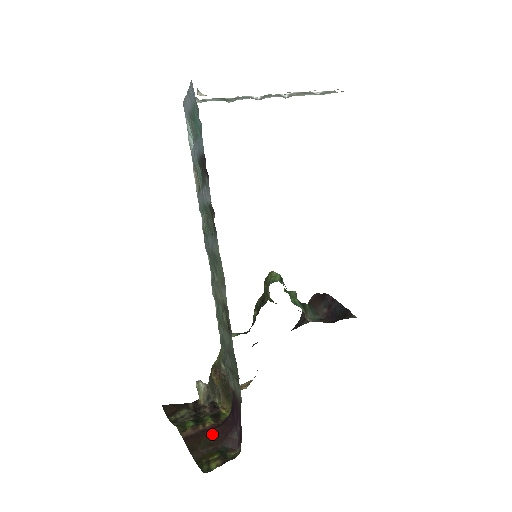
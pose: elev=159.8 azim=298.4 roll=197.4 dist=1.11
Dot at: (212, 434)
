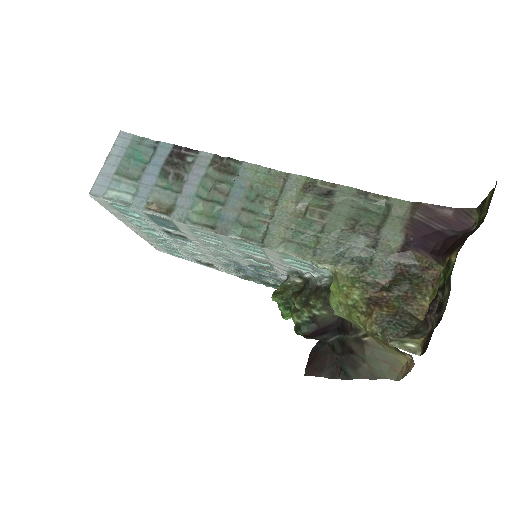
Dot at: (458, 244)
